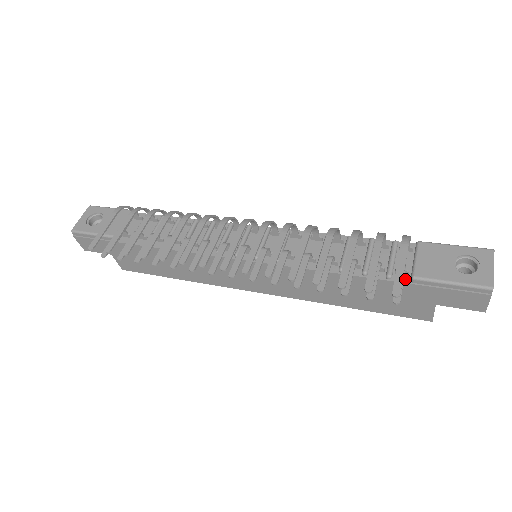
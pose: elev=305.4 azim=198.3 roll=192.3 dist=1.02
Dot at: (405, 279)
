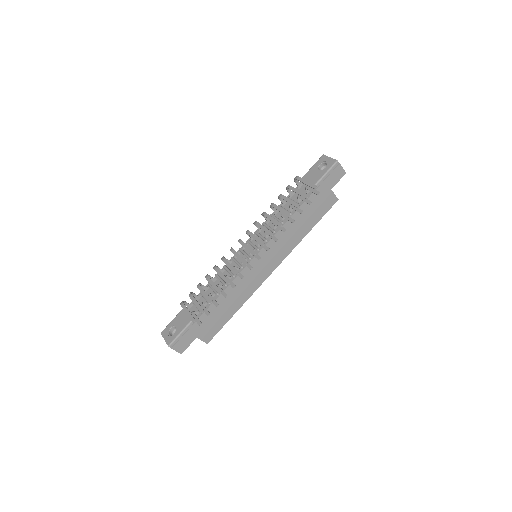
Dot at: occluded
